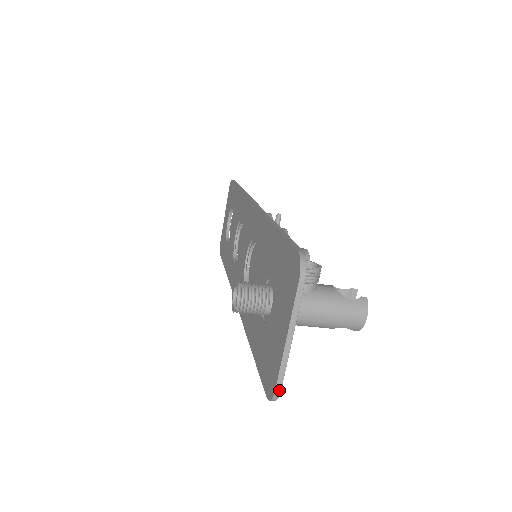
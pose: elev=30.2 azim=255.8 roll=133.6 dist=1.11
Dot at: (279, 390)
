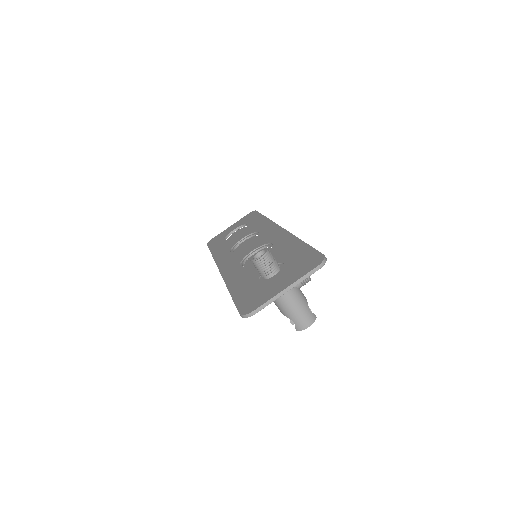
Dot at: (256, 312)
